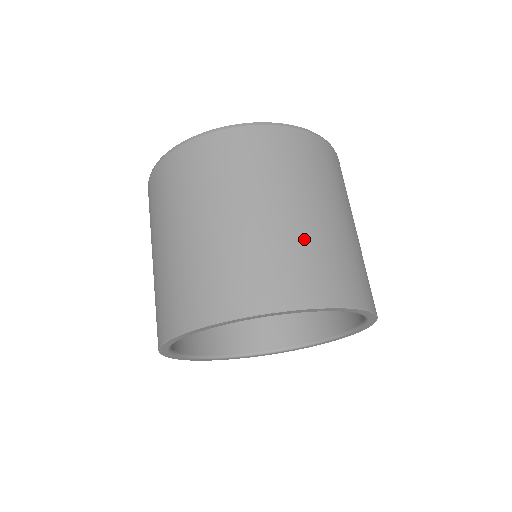
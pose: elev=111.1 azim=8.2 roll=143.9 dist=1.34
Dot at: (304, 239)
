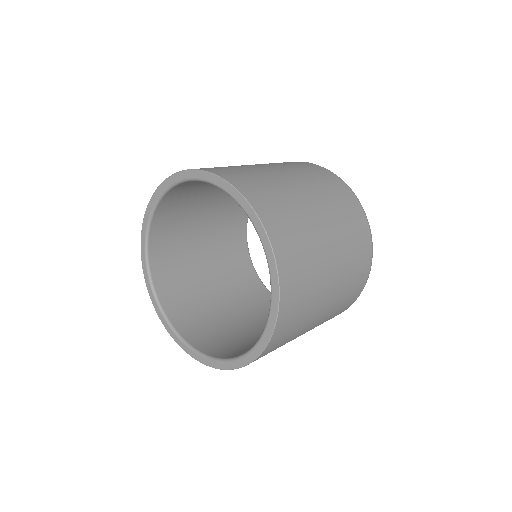
Dot at: occluded
